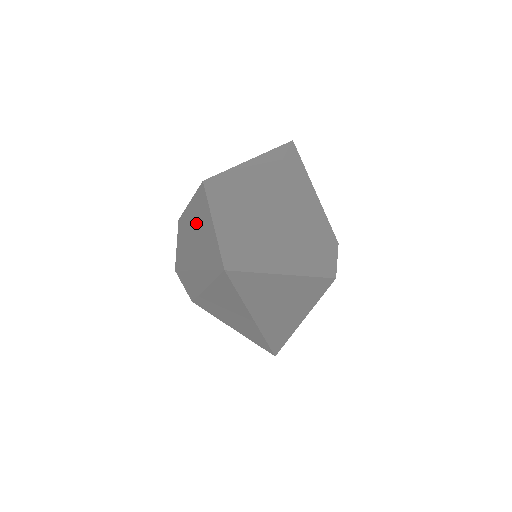
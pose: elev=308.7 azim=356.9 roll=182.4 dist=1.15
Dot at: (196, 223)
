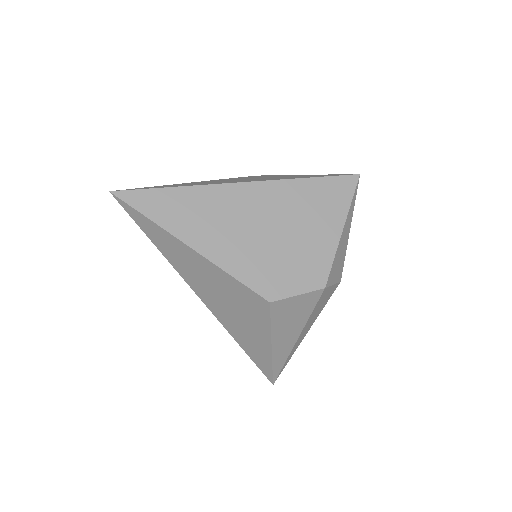
Dot at: occluded
